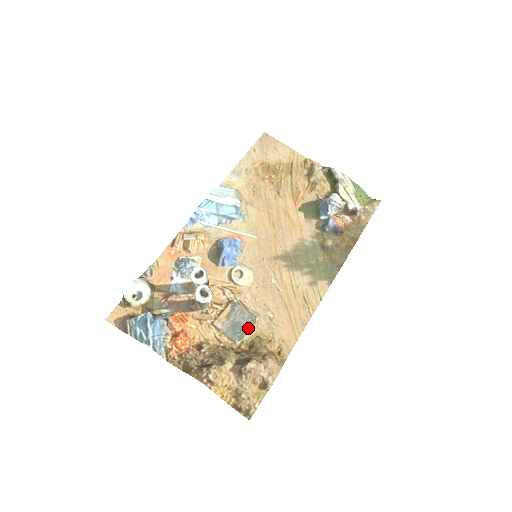
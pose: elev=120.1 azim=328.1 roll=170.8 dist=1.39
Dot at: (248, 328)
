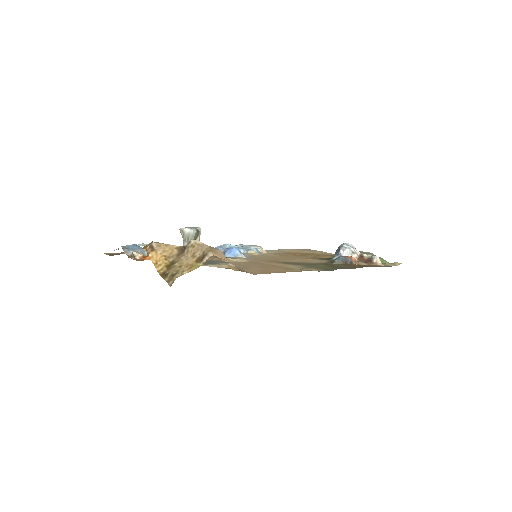
Dot at: (217, 263)
